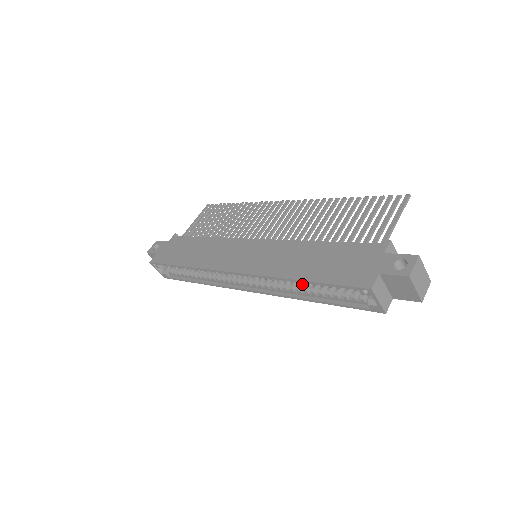
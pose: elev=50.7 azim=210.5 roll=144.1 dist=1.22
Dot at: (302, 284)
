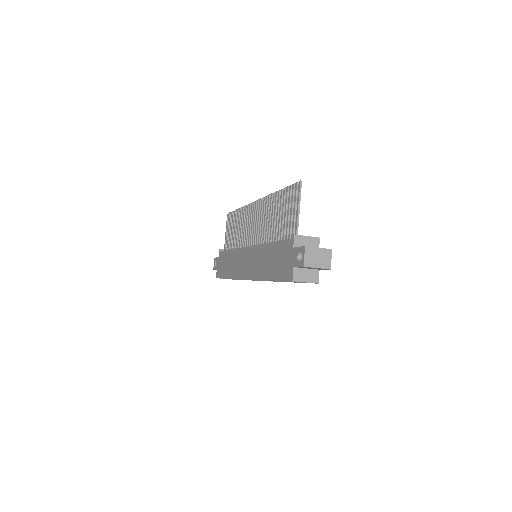
Dot at: occluded
